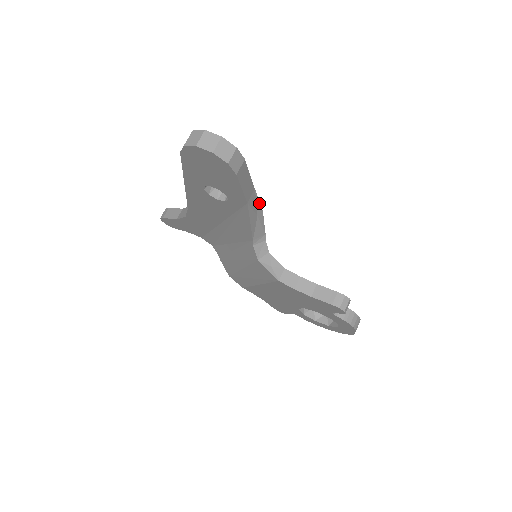
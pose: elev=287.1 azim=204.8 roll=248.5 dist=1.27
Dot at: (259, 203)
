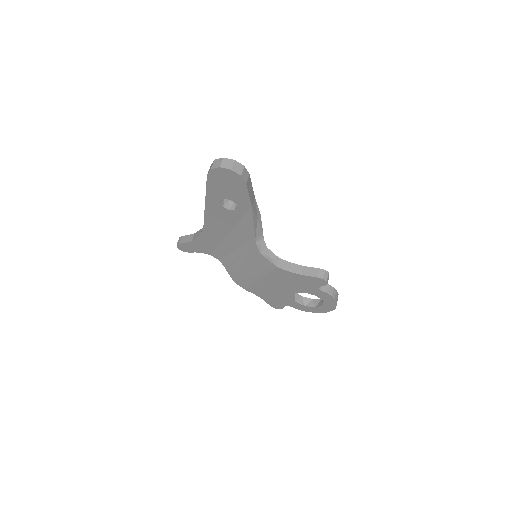
Dot at: (258, 208)
